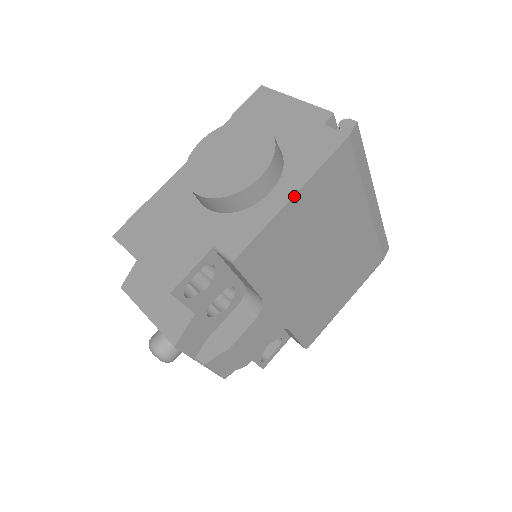
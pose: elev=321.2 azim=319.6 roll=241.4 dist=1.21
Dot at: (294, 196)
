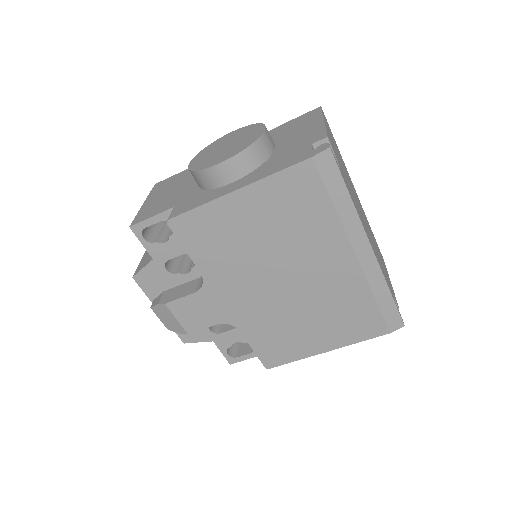
Dot at: (237, 190)
